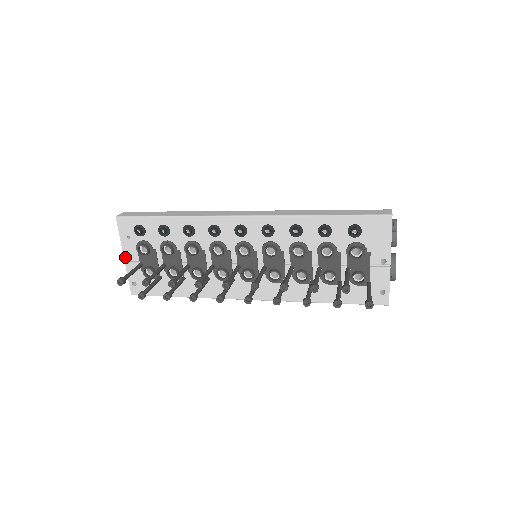
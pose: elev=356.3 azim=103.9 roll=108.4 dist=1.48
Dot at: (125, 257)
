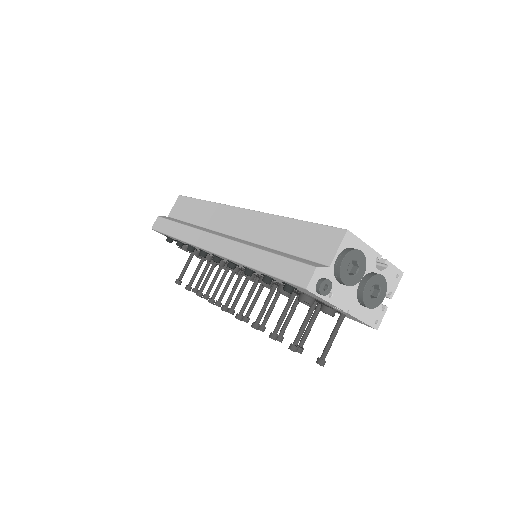
Dot at: occluded
